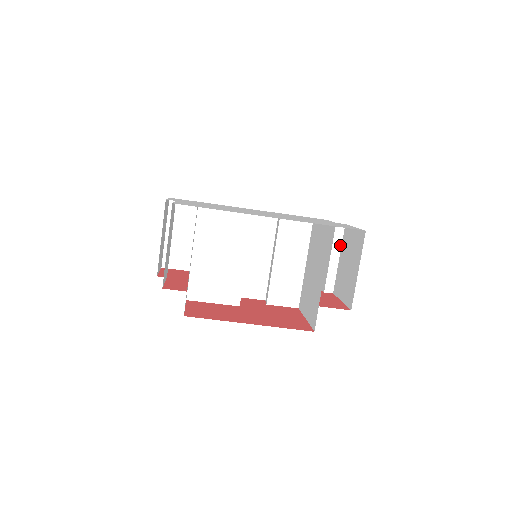
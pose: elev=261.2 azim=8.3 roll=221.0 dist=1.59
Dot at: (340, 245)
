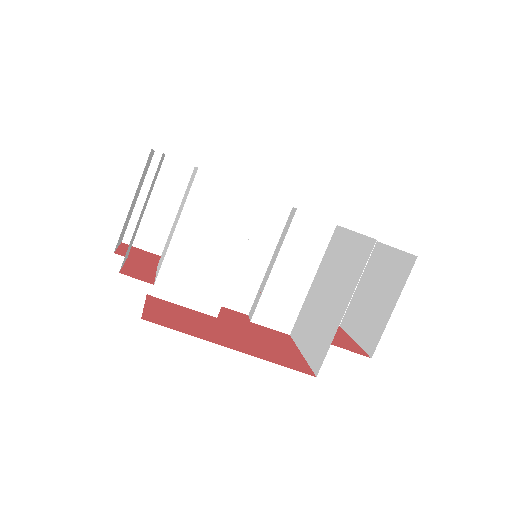
Dot at: occluded
